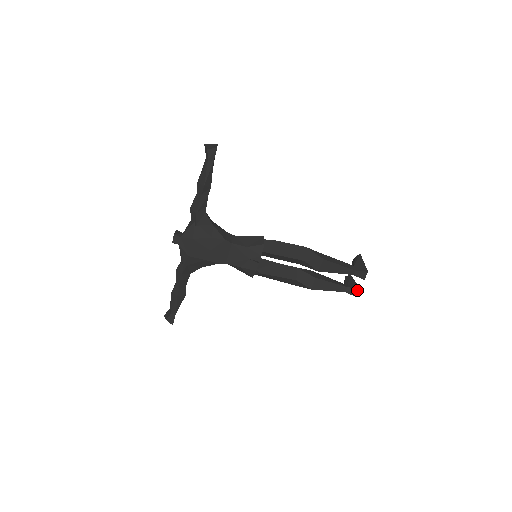
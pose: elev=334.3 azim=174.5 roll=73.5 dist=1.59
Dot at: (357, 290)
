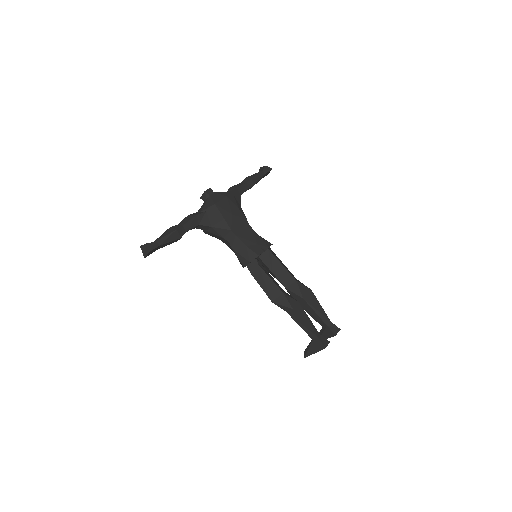
Dot at: (327, 342)
